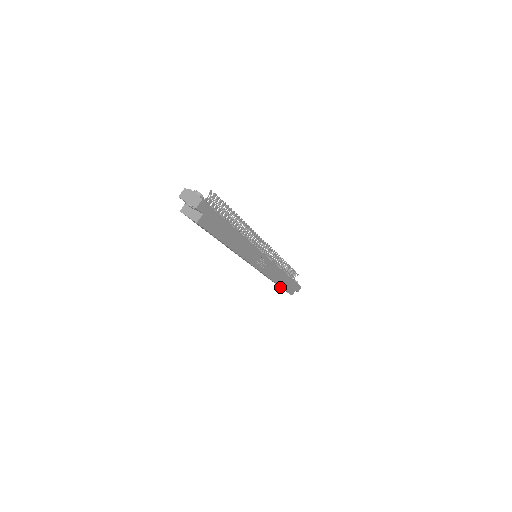
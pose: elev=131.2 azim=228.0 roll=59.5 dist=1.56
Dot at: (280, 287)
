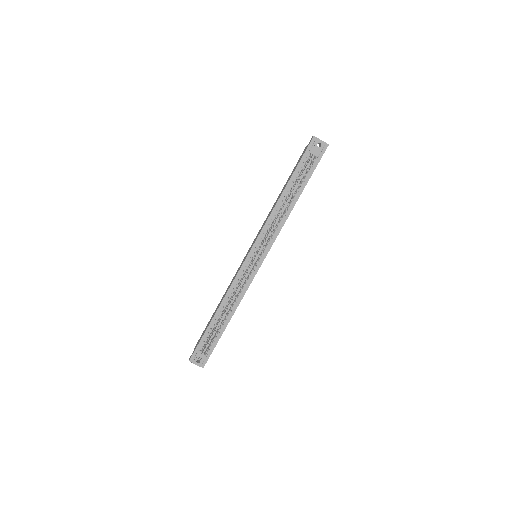
Dot at: occluded
